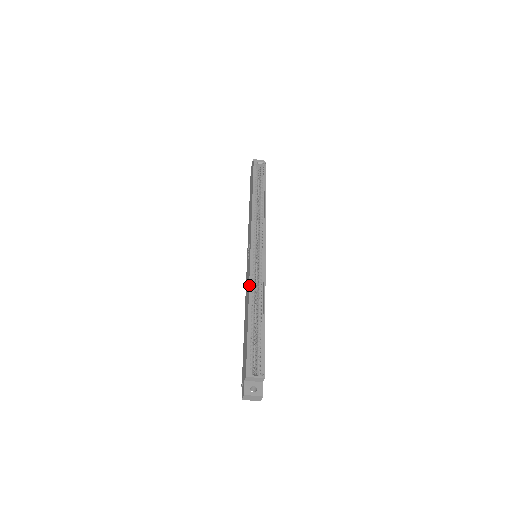
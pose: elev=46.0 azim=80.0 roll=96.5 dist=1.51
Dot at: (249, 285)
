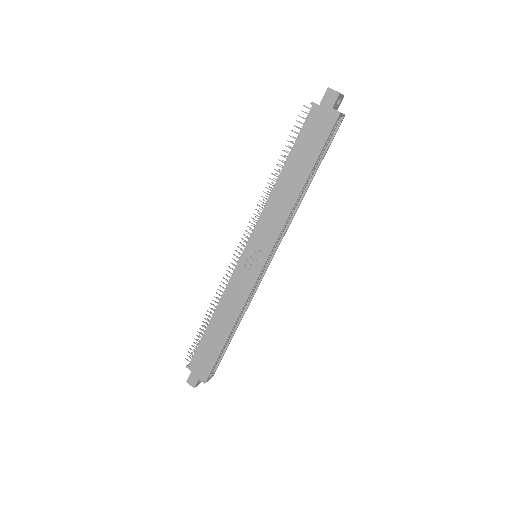
Dot at: occluded
